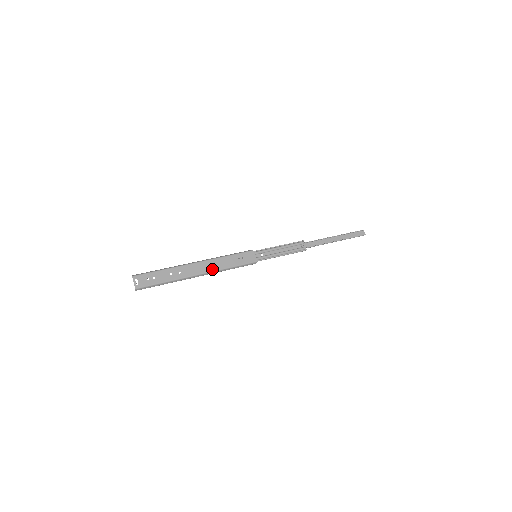
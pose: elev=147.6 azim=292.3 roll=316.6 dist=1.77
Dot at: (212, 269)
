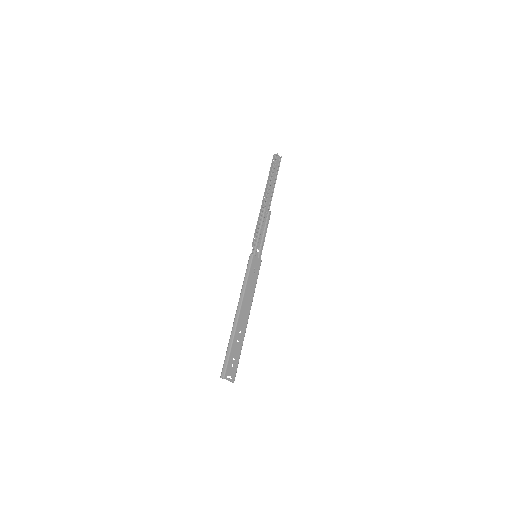
Dot at: (250, 302)
